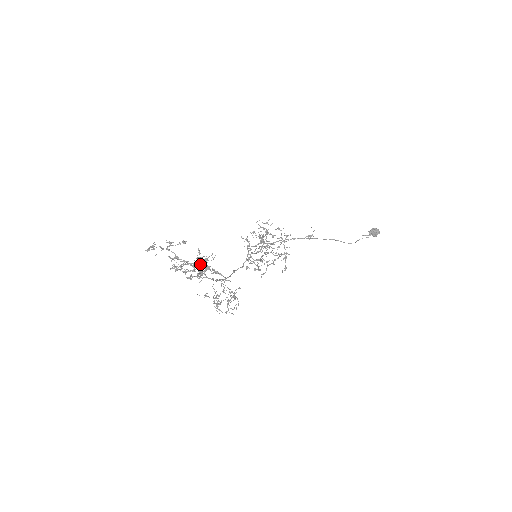
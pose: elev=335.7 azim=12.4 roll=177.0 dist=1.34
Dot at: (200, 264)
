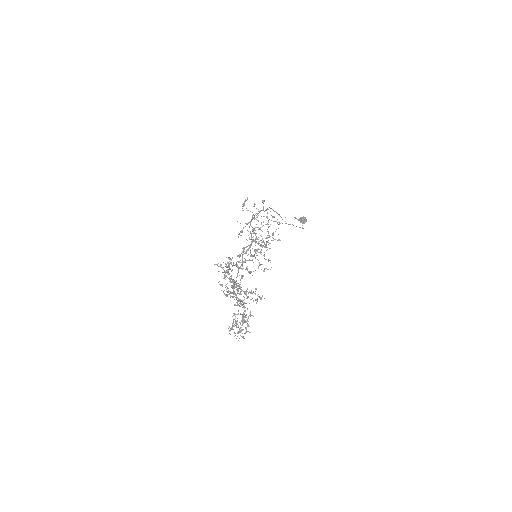
Dot at: occluded
